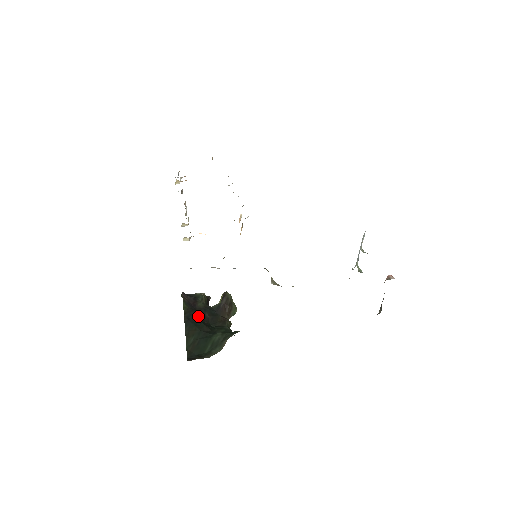
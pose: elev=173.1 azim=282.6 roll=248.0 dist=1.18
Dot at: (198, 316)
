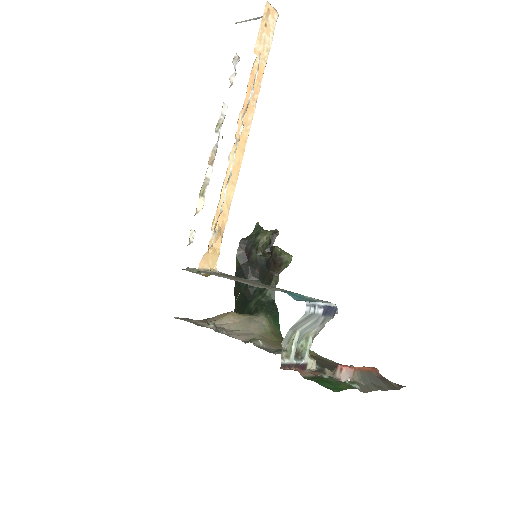
Dot at: (247, 274)
